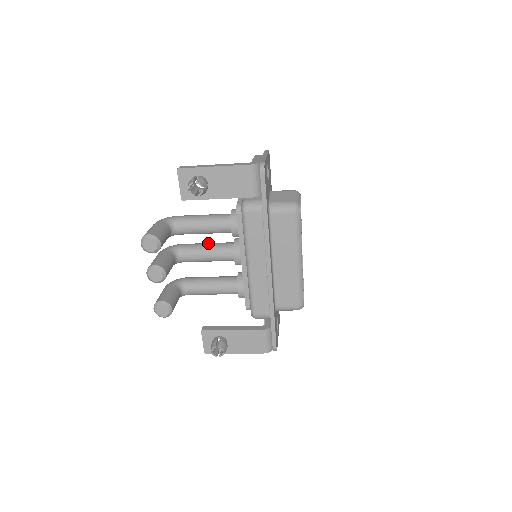
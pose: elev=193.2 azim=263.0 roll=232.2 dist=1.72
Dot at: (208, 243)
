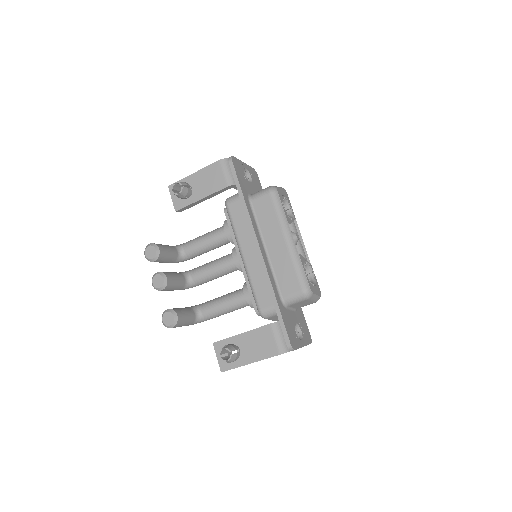
Dot at: occluded
